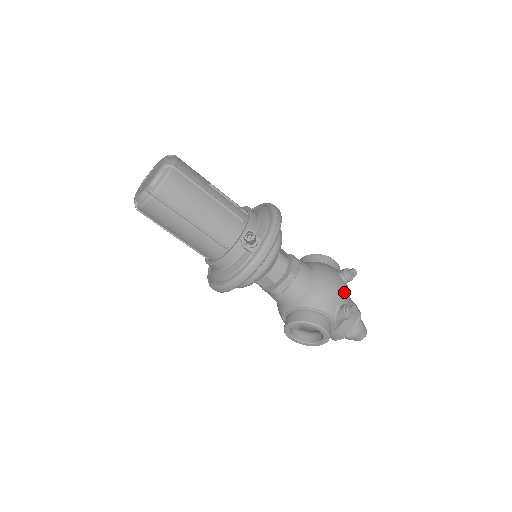
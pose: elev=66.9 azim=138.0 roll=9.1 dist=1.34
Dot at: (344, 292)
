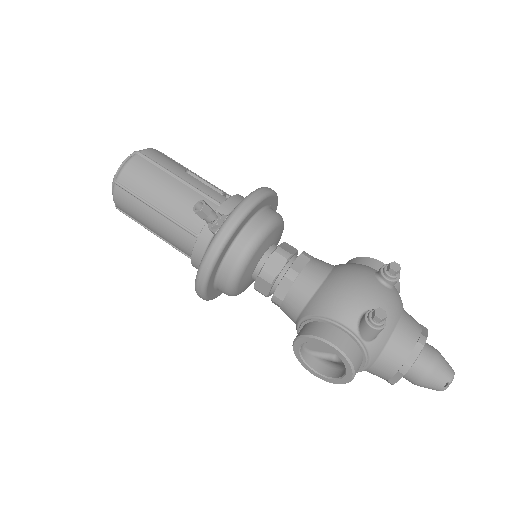
Dot at: (376, 295)
